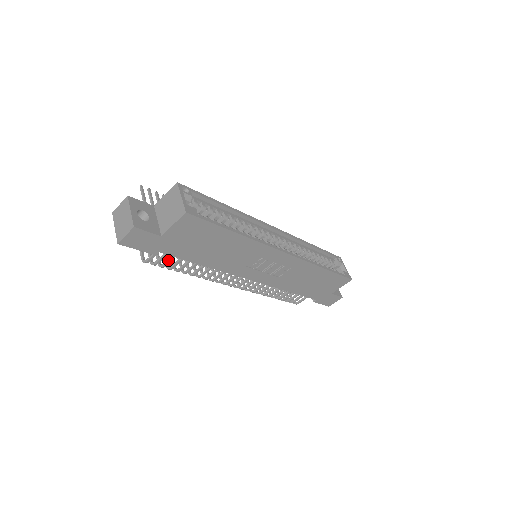
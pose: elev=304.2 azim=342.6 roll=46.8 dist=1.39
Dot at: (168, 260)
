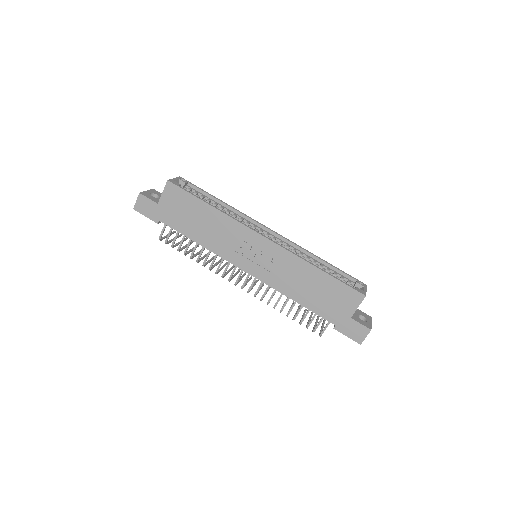
Dot at: (174, 238)
